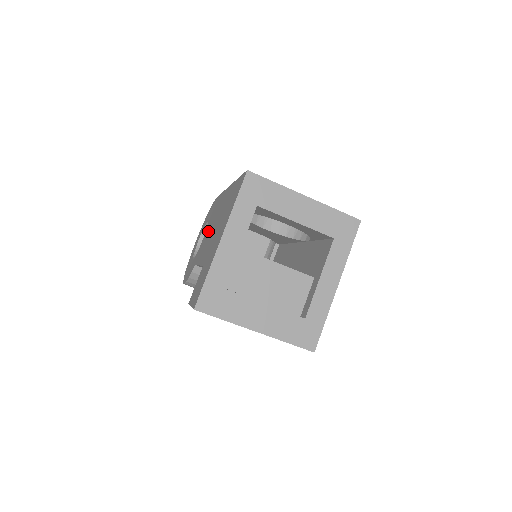
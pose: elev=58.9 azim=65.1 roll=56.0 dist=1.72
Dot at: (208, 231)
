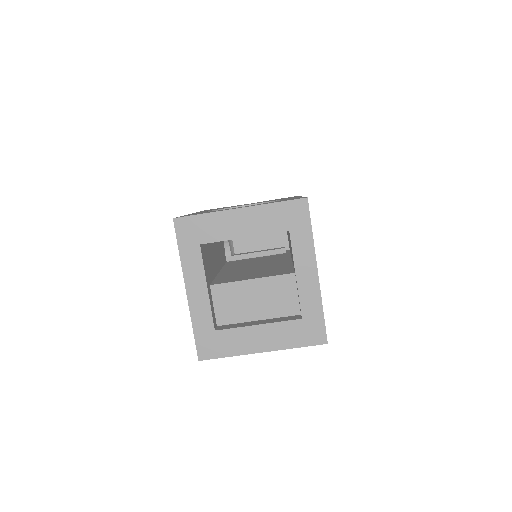
Dot at: occluded
